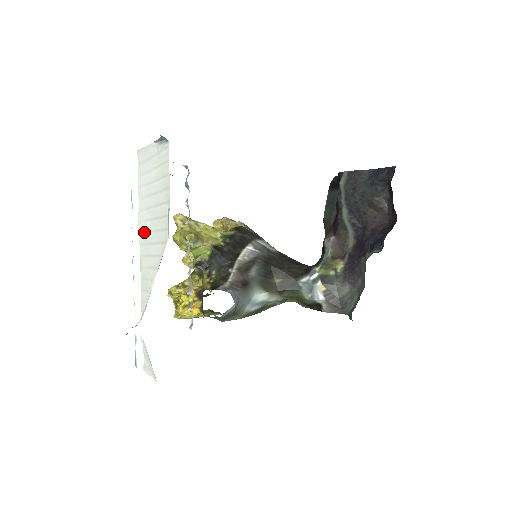
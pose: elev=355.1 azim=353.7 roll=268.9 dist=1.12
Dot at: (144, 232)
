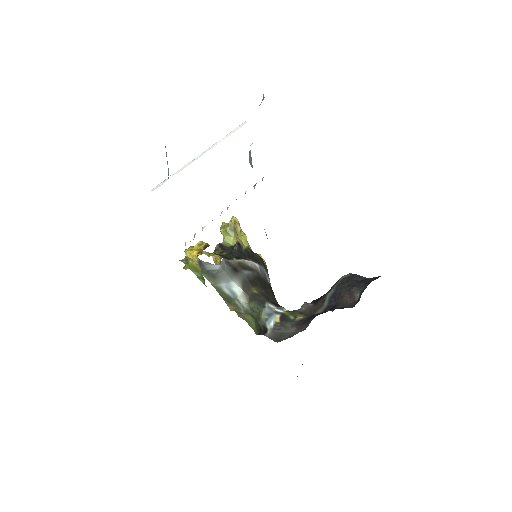
Dot at: occluded
